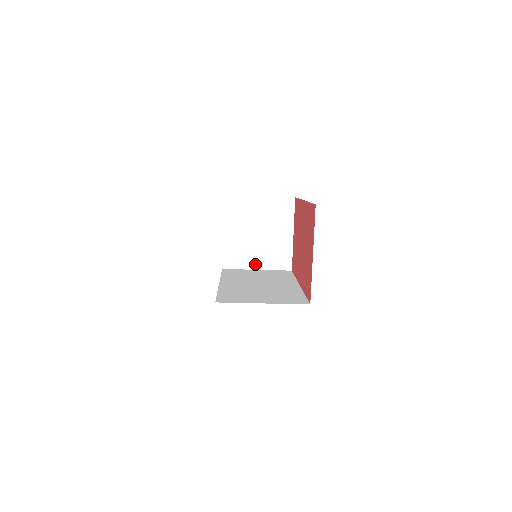
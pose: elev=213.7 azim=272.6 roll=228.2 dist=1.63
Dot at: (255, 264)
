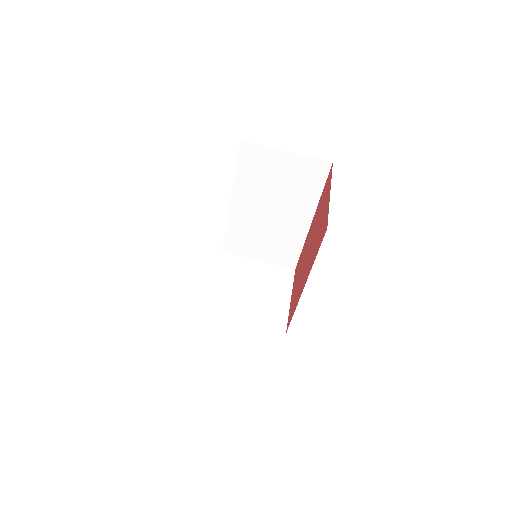
Dot at: (243, 318)
